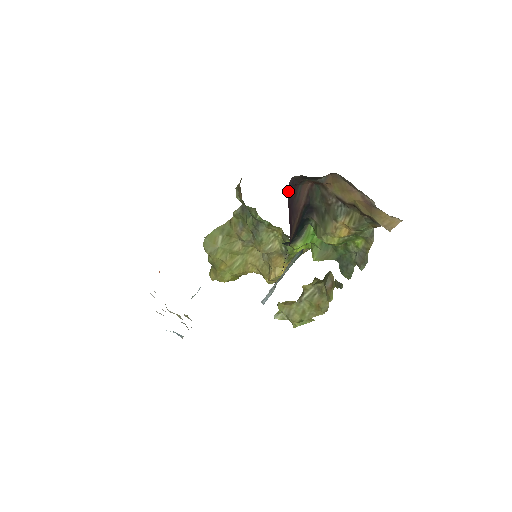
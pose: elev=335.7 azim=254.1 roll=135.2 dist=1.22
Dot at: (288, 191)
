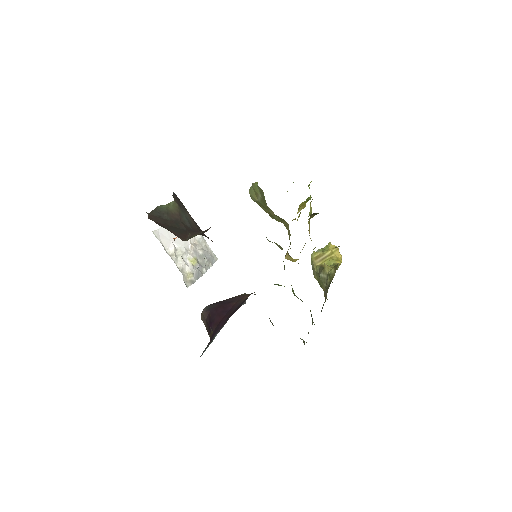
Dot at: (209, 306)
